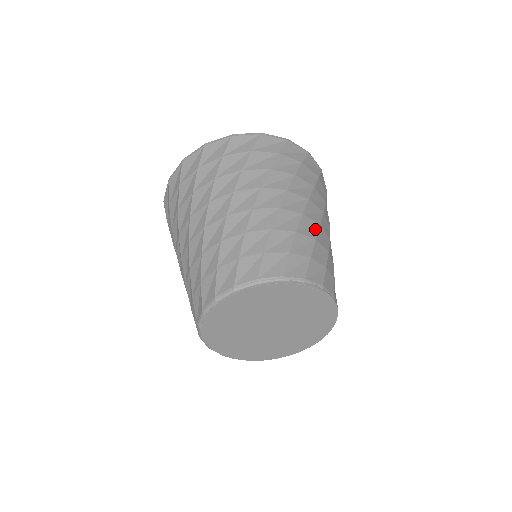
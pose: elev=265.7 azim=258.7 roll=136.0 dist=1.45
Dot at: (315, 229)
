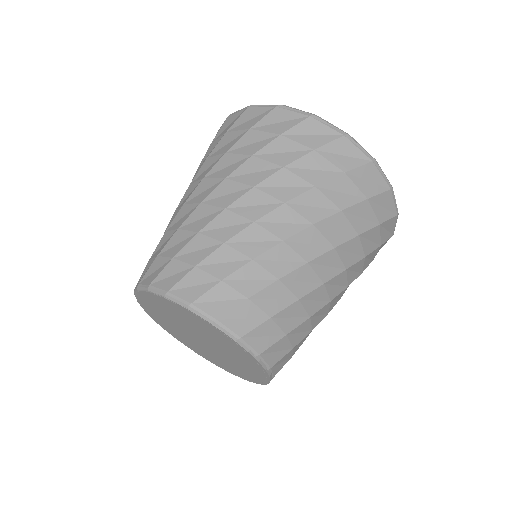
Dot at: (311, 286)
